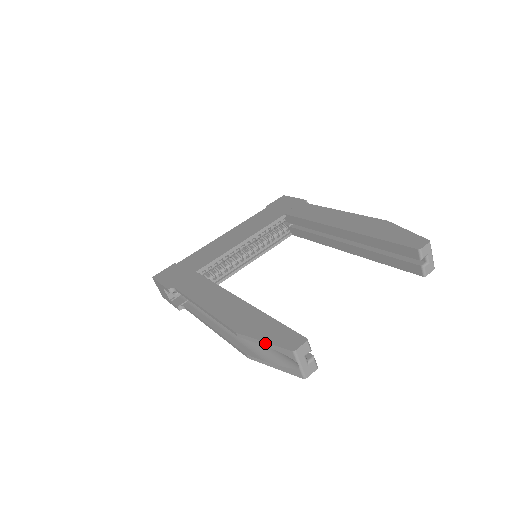
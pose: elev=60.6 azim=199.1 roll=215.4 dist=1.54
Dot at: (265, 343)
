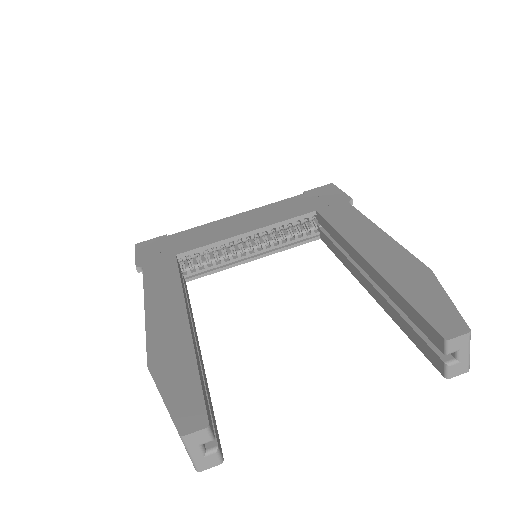
Dot at: (163, 401)
